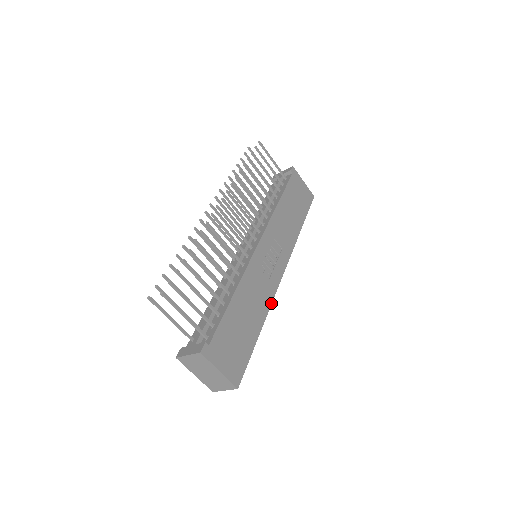
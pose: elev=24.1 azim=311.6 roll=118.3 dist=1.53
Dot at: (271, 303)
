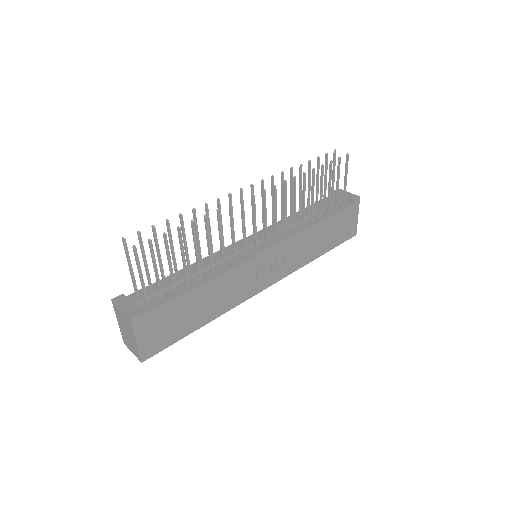
Dot at: occluded
